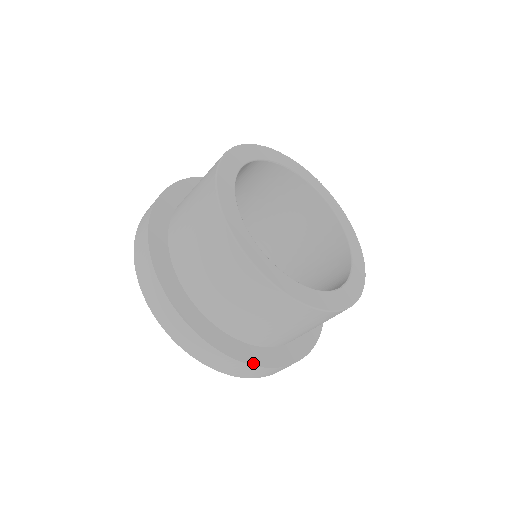
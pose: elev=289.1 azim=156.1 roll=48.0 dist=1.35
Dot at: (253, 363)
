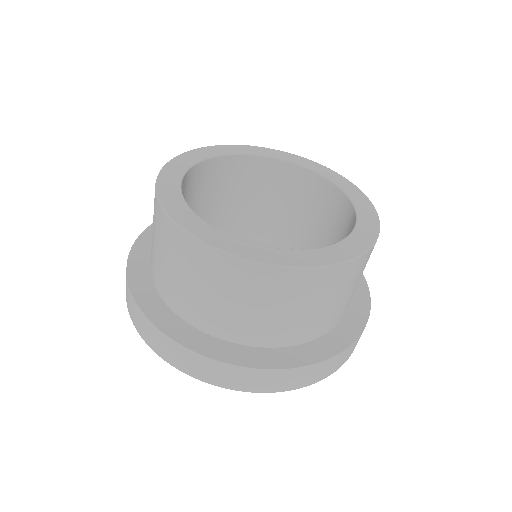
Dot at: (204, 353)
